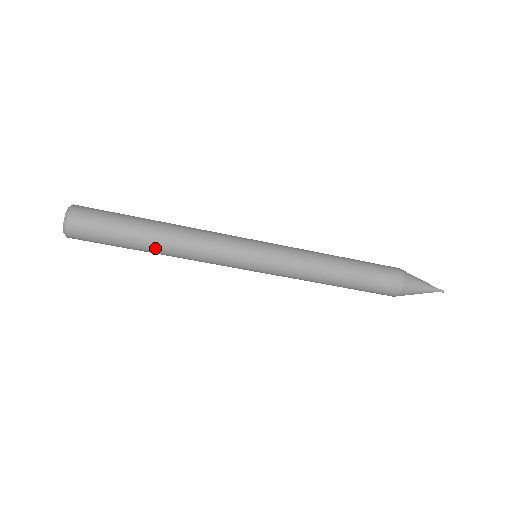
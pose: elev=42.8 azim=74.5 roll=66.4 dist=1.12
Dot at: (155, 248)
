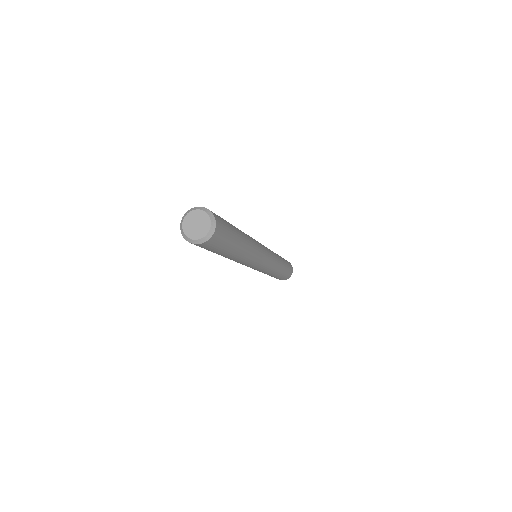
Dot at: occluded
